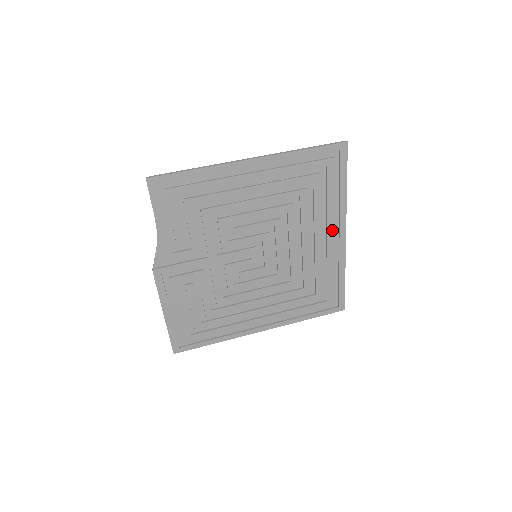
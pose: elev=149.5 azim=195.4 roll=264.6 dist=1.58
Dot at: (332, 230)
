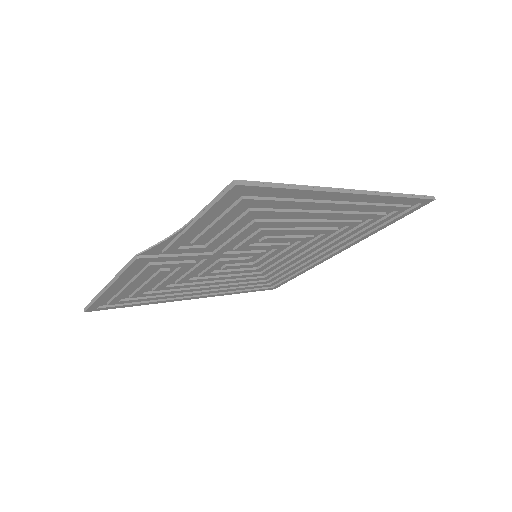
Dot at: (337, 248)
